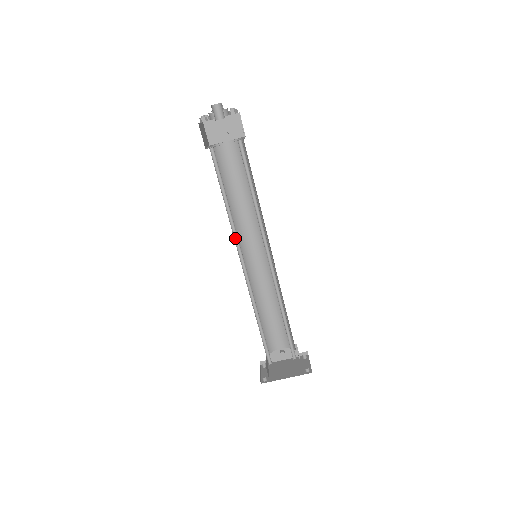
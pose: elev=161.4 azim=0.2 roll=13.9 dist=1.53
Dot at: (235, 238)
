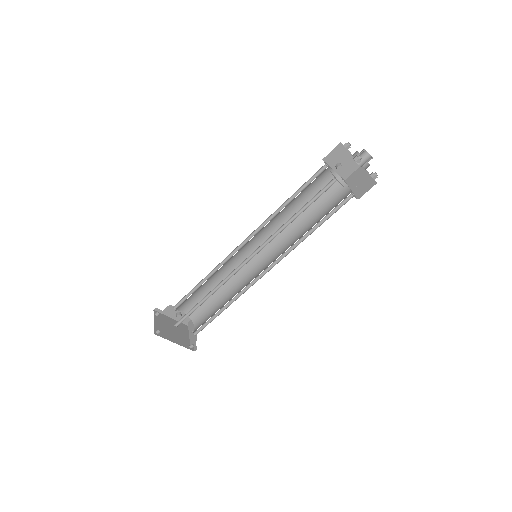
Dot at: (267, 240)
